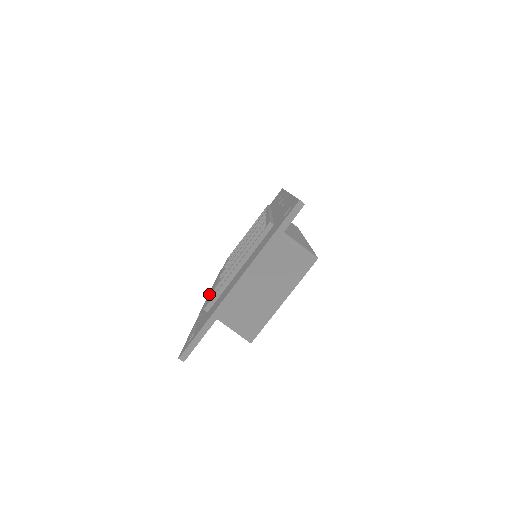
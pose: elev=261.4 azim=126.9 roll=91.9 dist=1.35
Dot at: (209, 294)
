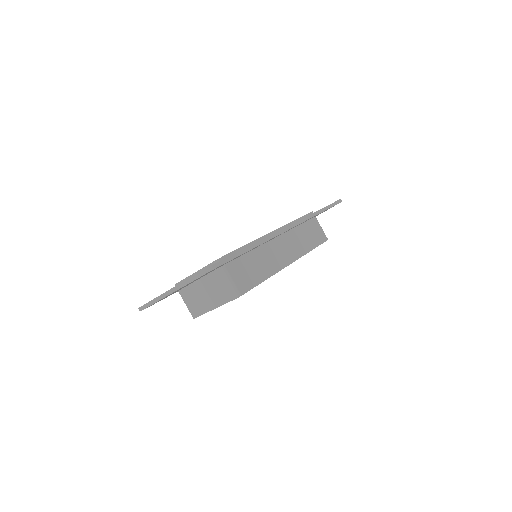
Dot at: occluded
